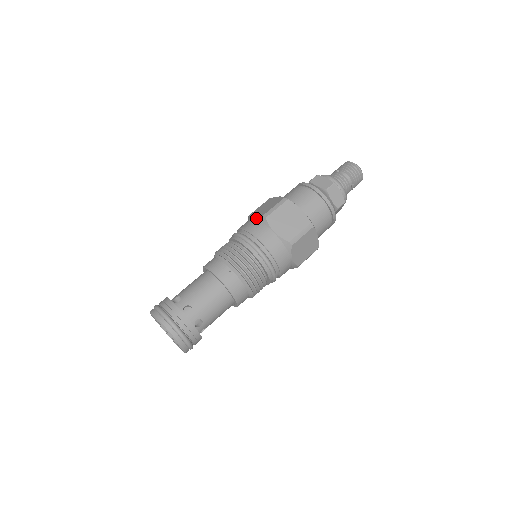
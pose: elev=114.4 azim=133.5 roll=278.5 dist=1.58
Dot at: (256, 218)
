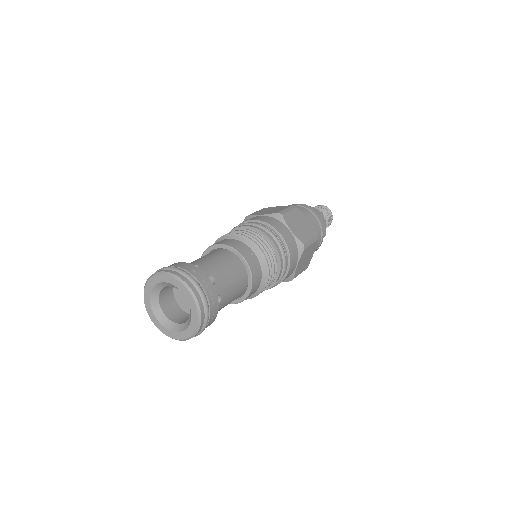
Dot at: (267, 214)
